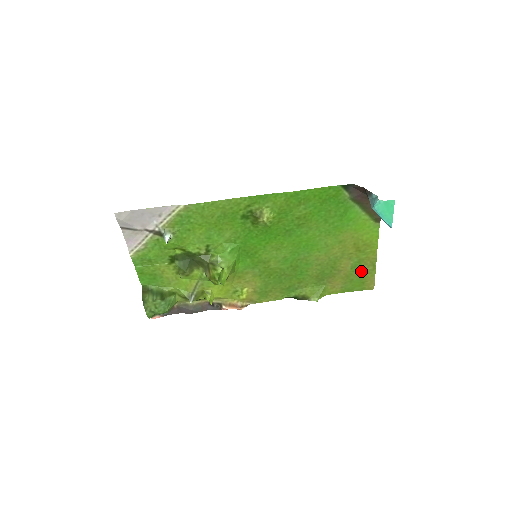
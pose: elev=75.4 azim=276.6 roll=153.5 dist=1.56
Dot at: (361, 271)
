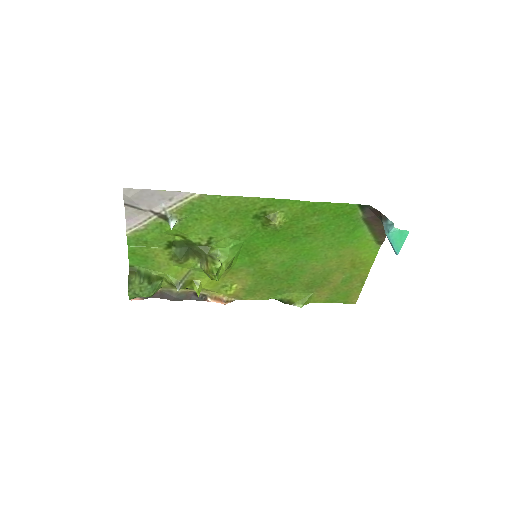
Dot at: (349, 286)
